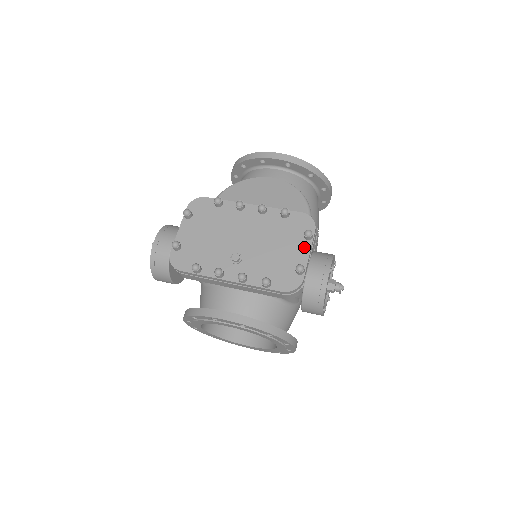
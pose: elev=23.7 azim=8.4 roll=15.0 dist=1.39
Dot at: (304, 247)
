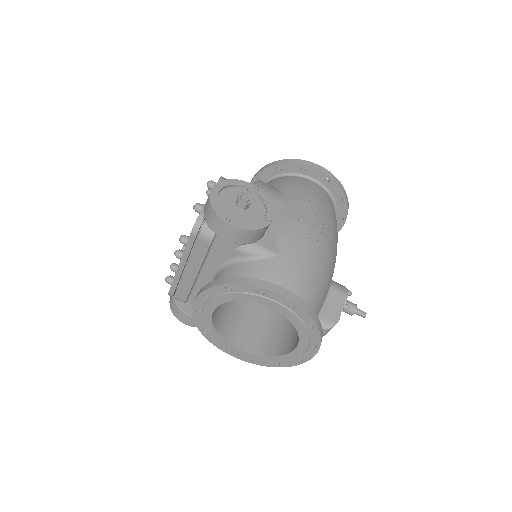
Dot at: occluded
